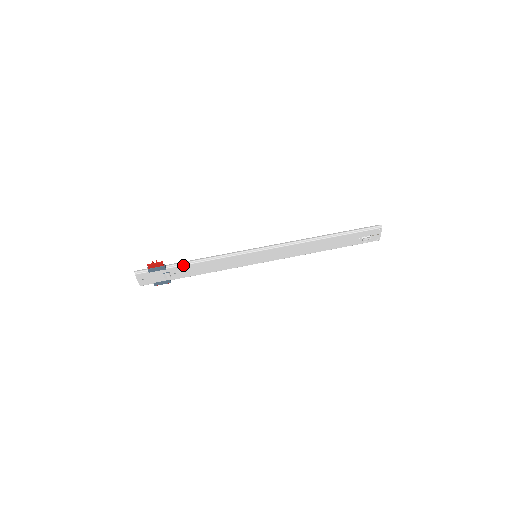
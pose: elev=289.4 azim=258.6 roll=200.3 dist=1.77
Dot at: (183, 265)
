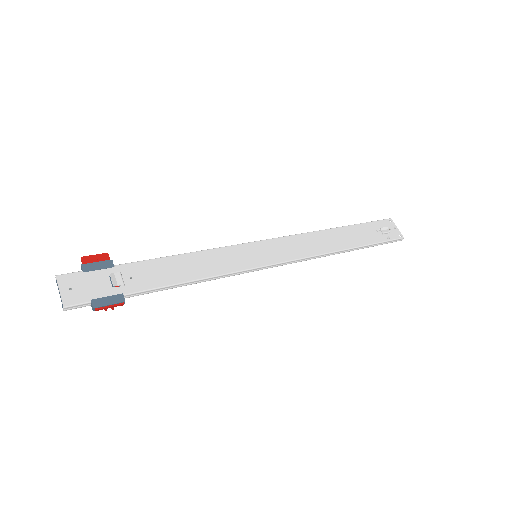
Dot at: (144, 261)
